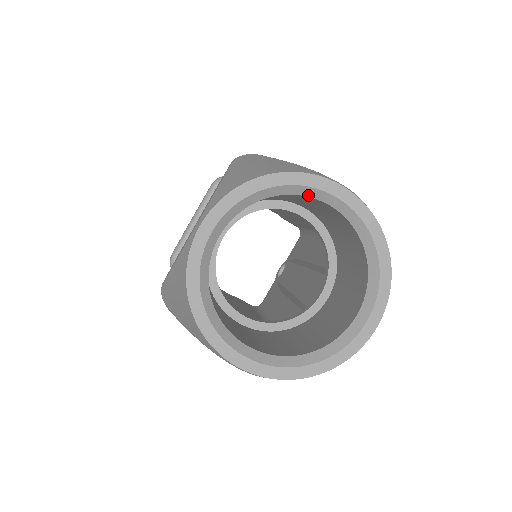
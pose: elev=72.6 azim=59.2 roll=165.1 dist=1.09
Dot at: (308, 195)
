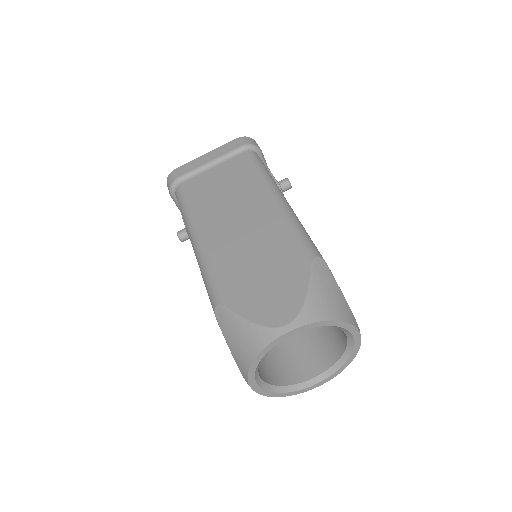
Dot at: (343, 330)
